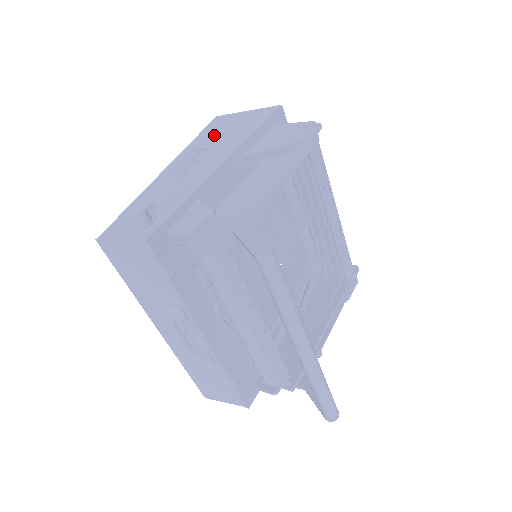
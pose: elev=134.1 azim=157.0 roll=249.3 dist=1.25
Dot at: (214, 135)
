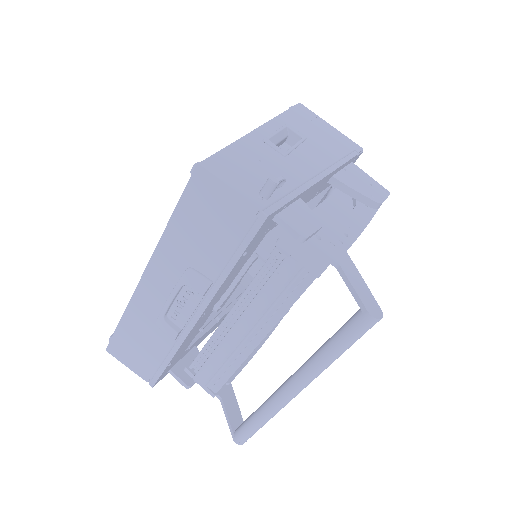
Dot at: (306, 128)
